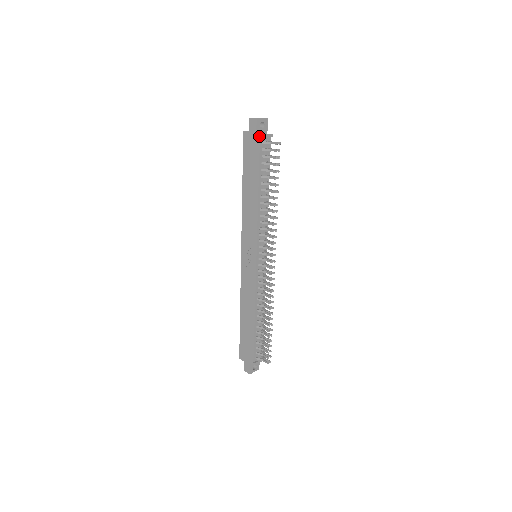
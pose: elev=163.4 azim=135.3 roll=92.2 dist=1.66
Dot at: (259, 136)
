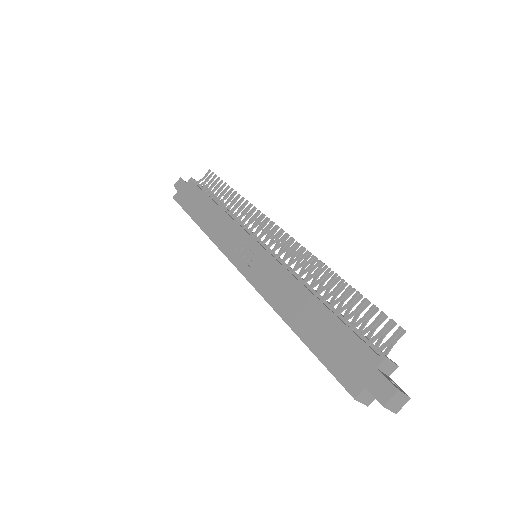
Dot at: (190, 180)
